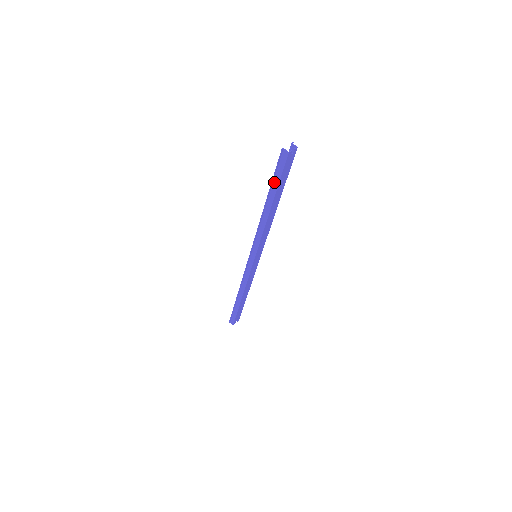
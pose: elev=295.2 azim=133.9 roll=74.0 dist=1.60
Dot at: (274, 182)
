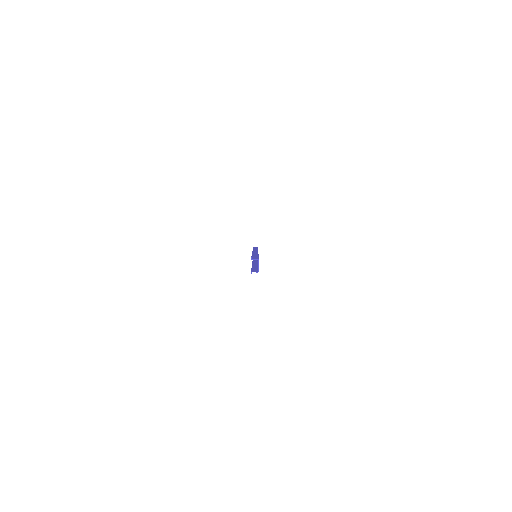
Dot at: occluded
